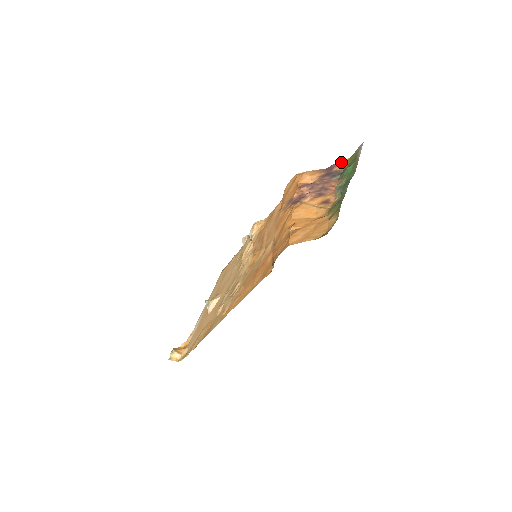
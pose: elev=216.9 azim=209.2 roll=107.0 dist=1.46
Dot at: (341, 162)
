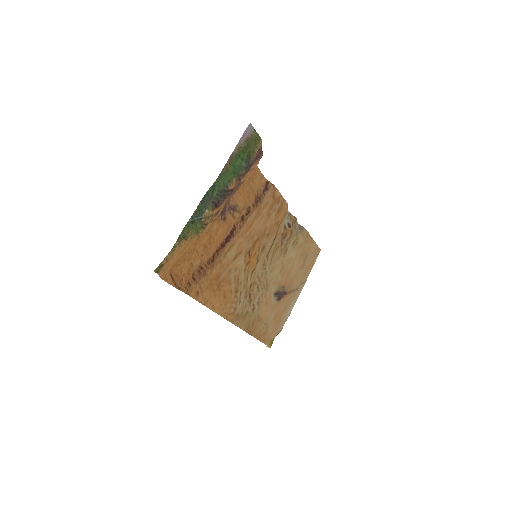
Dot at: (260, 146)
